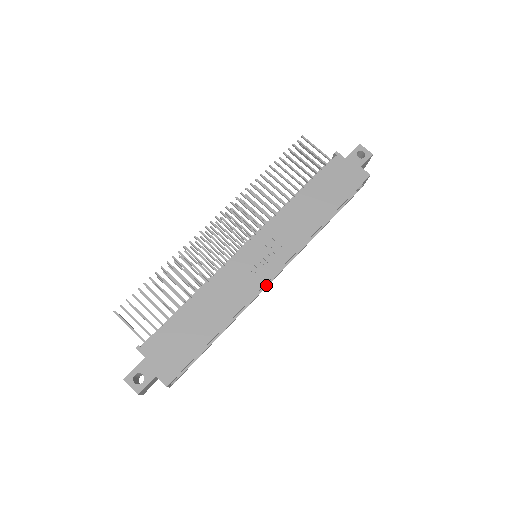
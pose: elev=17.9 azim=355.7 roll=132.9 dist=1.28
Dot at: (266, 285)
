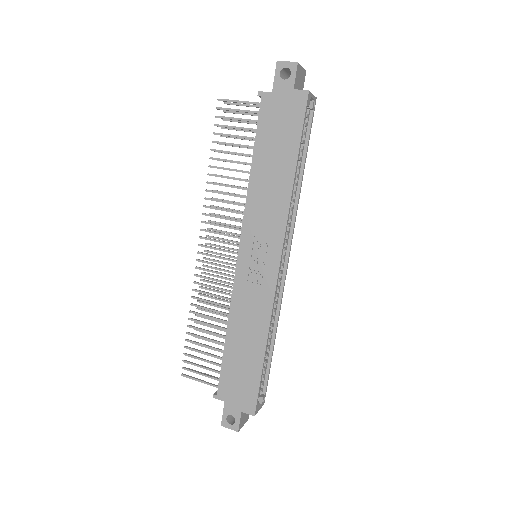
Dot at: (284, 273)
